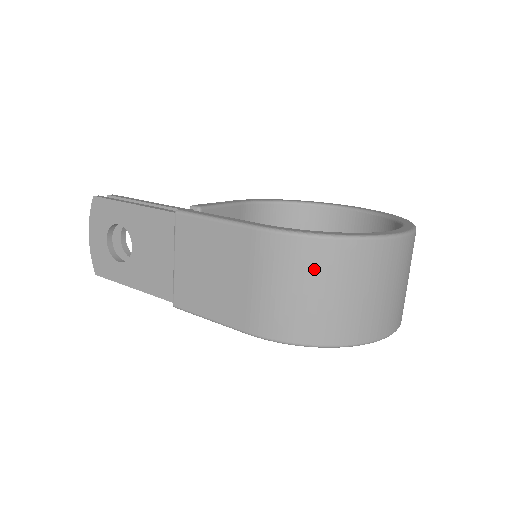
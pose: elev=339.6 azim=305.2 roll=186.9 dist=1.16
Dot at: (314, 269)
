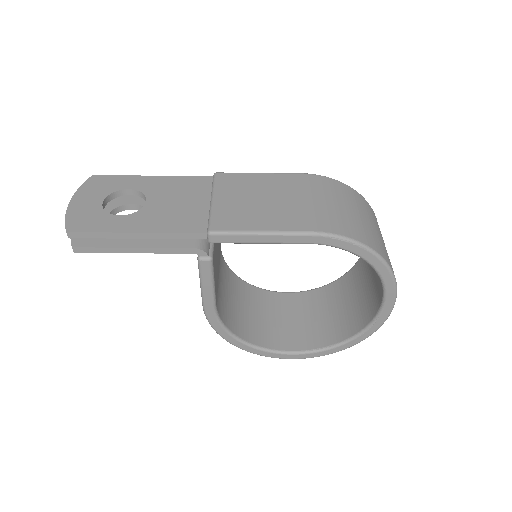
Dot at: (352, 200)
